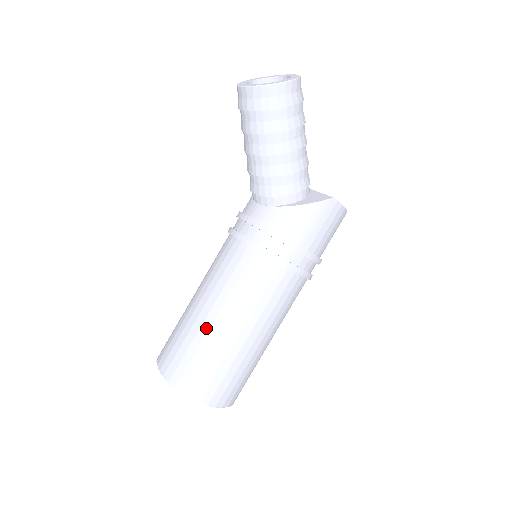
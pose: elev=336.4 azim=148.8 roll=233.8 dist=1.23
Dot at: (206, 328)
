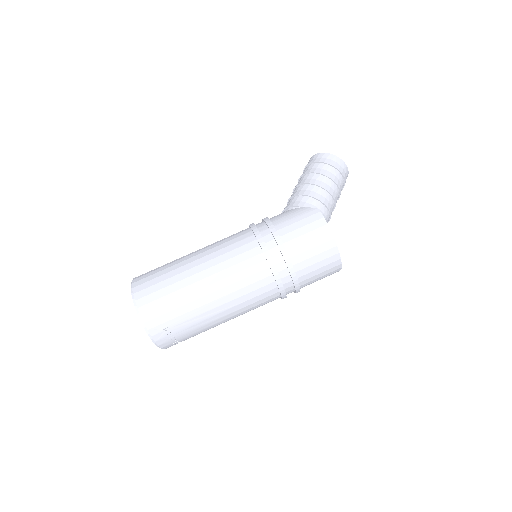
Dot at: occluded
